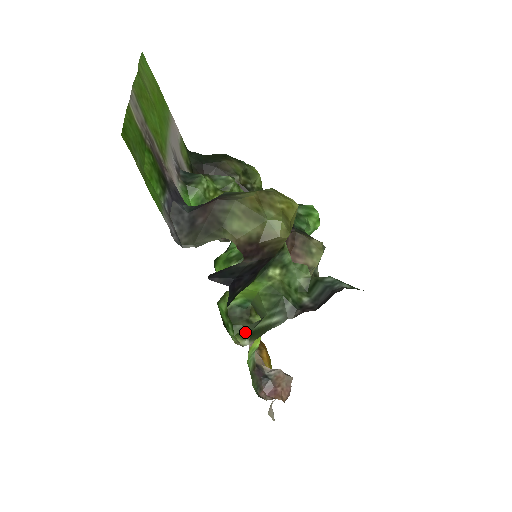
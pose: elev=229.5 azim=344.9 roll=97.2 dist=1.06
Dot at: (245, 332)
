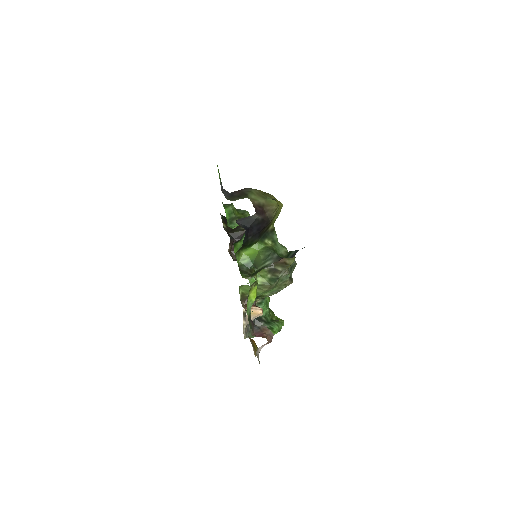
Dot at: (249, 275)
